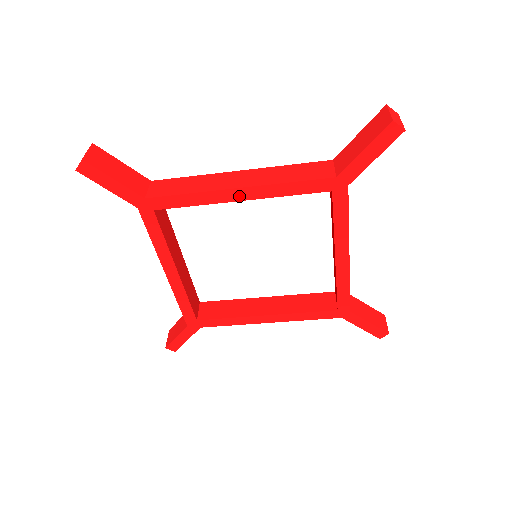
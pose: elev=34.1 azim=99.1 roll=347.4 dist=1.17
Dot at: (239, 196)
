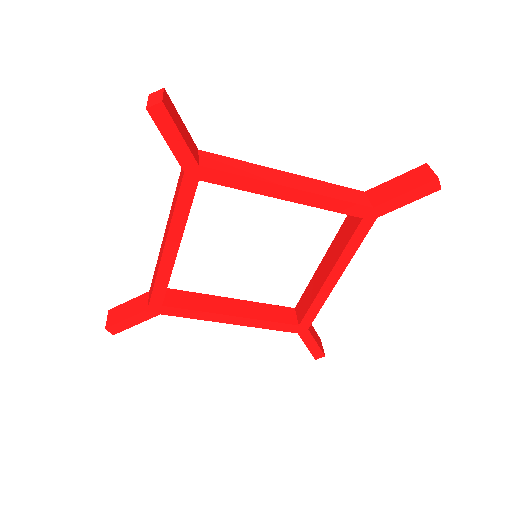
Dot at: (287, 195)
